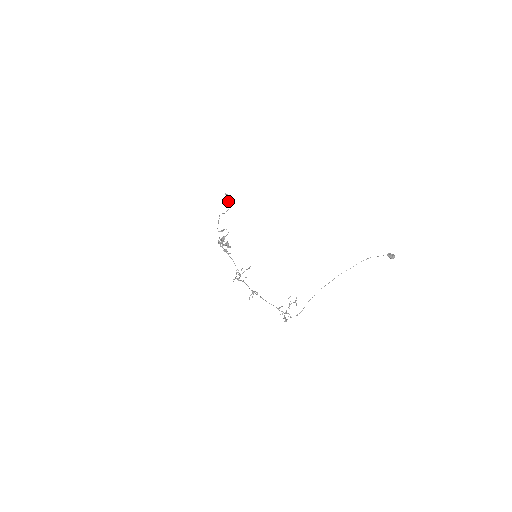
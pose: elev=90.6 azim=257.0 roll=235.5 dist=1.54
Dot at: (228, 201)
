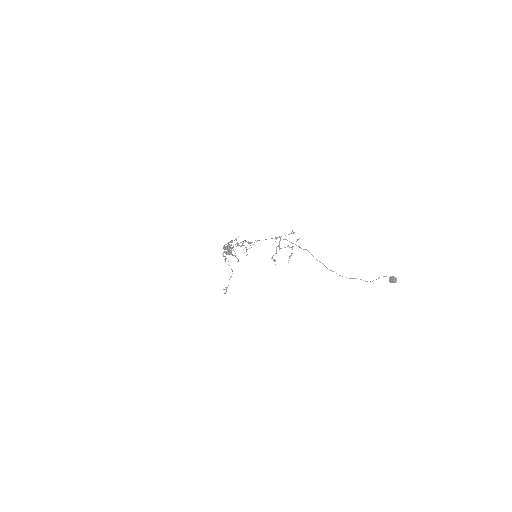
Dot at: occluded
